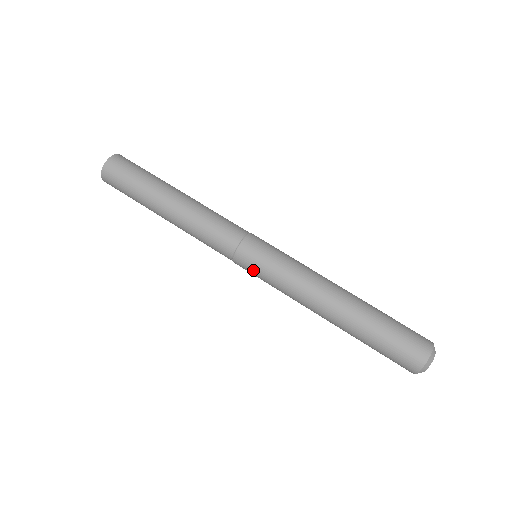
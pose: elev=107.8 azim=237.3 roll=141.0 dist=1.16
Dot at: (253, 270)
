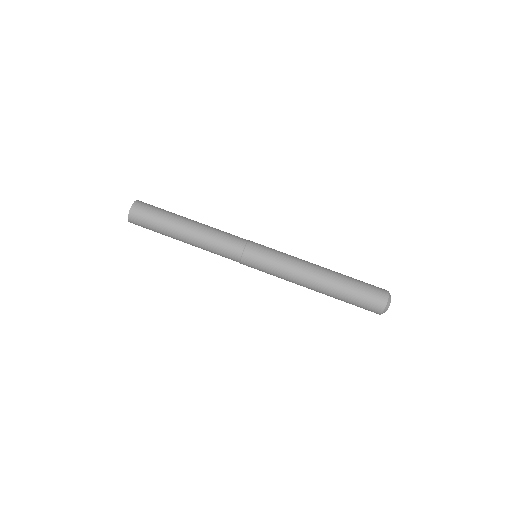
Dot at: occluded
